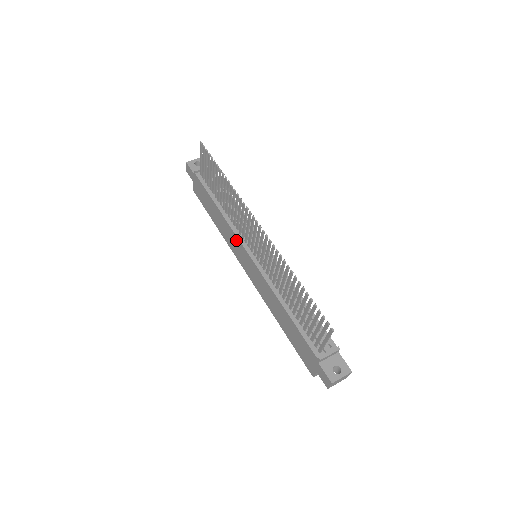
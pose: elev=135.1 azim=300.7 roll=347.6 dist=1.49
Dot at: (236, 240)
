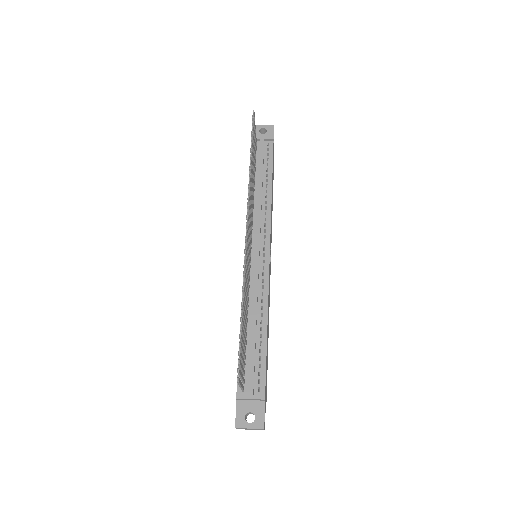
Dot at: occluded
